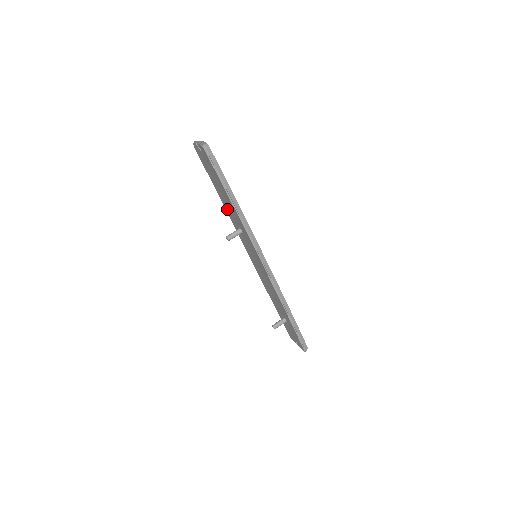
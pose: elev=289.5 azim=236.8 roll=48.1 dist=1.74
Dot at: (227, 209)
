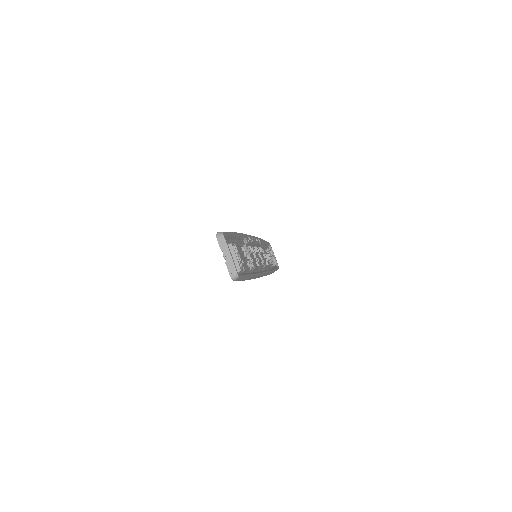
Dot at: occluded
